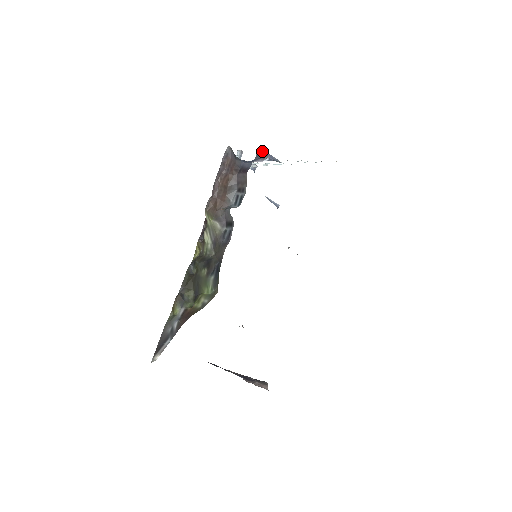
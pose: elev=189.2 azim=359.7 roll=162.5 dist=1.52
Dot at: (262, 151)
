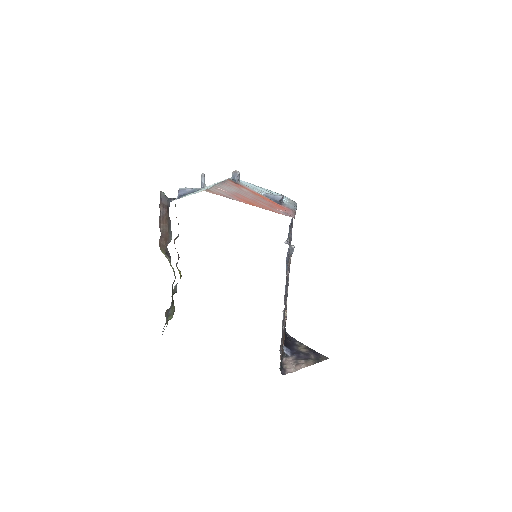
Dot at: (179, 188)
